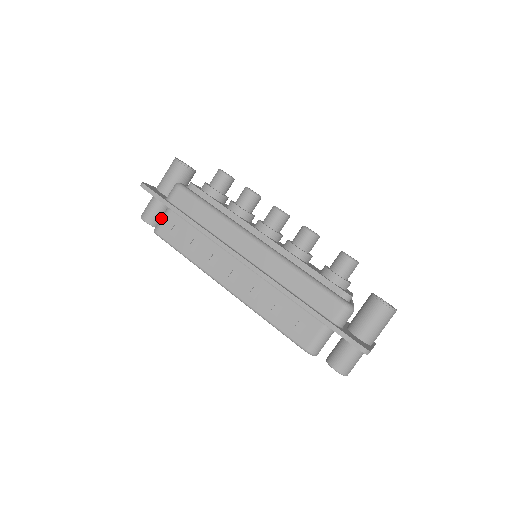
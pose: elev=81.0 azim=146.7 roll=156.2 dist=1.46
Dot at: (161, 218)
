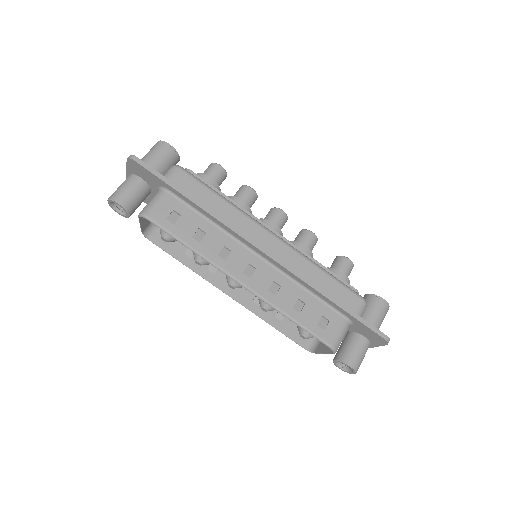
Dot at: (153, 201)
